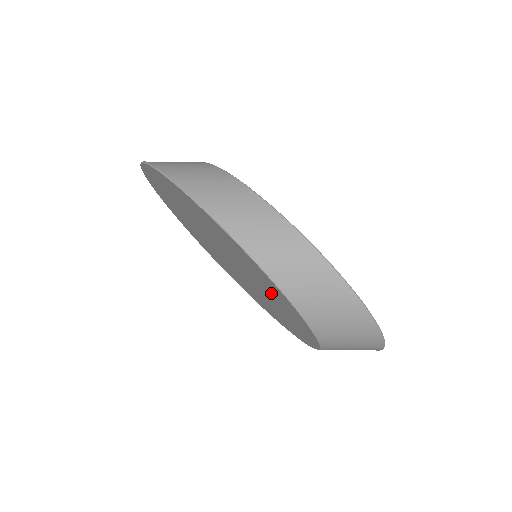
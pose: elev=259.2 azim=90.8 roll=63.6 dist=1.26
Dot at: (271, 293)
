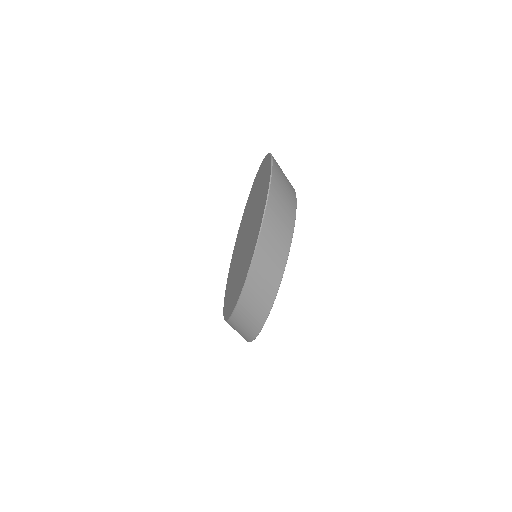
Dot at: occluded
